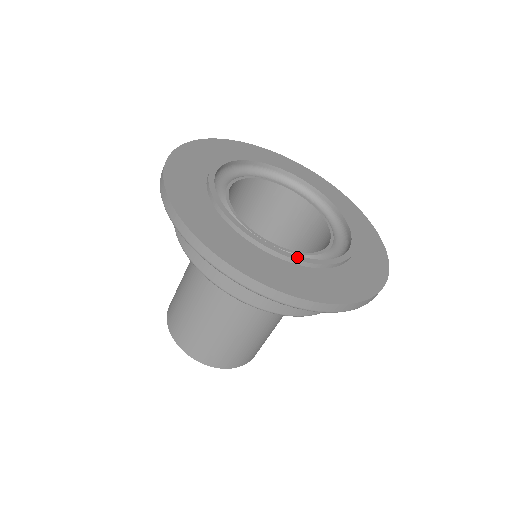
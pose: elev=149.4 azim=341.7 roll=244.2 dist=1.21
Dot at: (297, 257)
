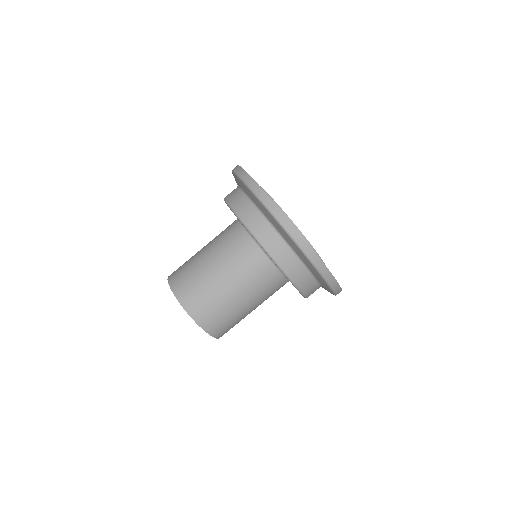
Dot at: occluded
